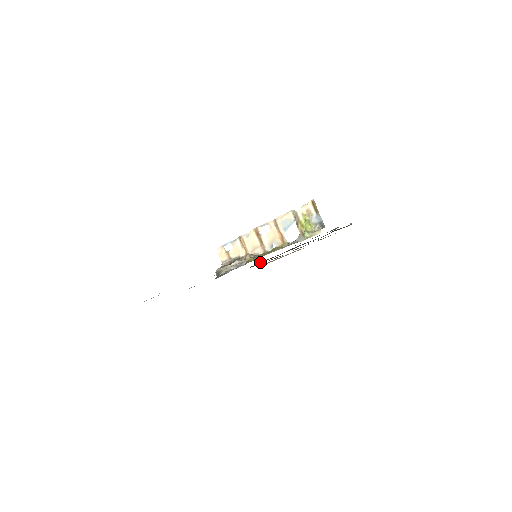
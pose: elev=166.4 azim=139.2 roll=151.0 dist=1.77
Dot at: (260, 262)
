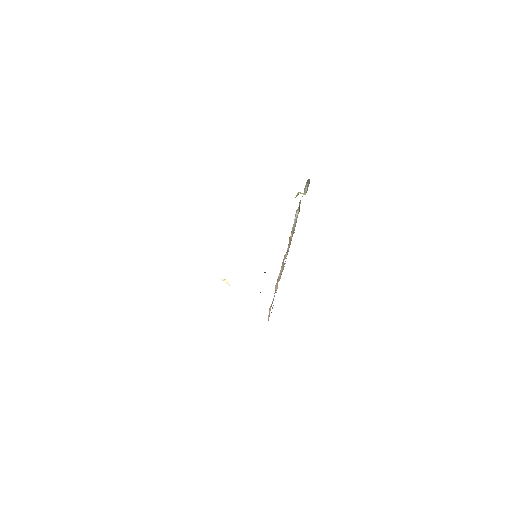
Dot at: occluded
